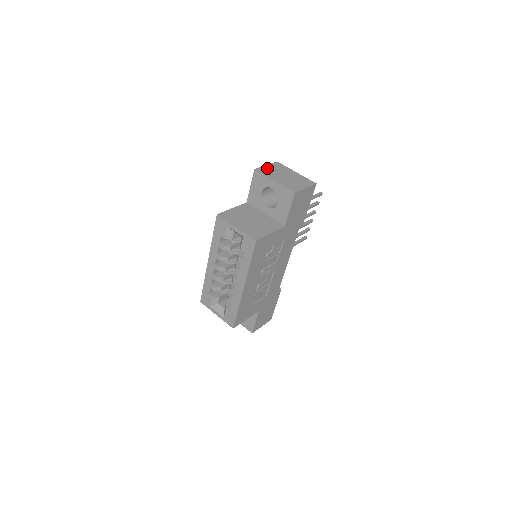
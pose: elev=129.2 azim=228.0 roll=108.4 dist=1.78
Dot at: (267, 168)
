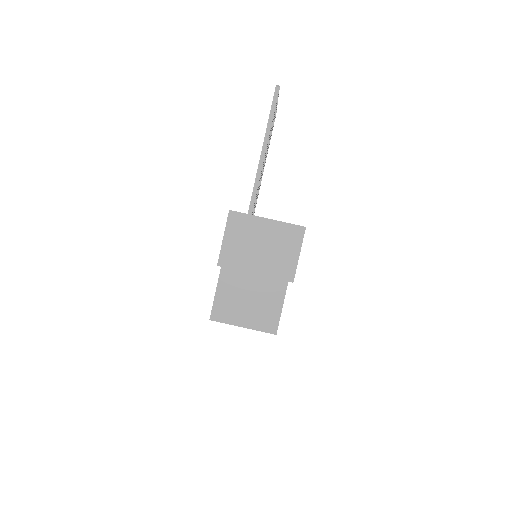
Dot at: (229, 247)
